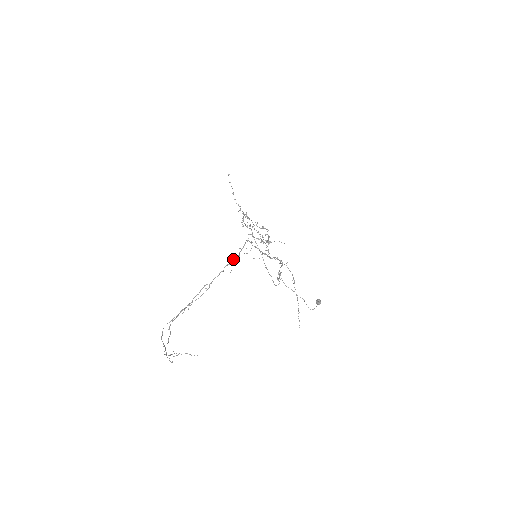
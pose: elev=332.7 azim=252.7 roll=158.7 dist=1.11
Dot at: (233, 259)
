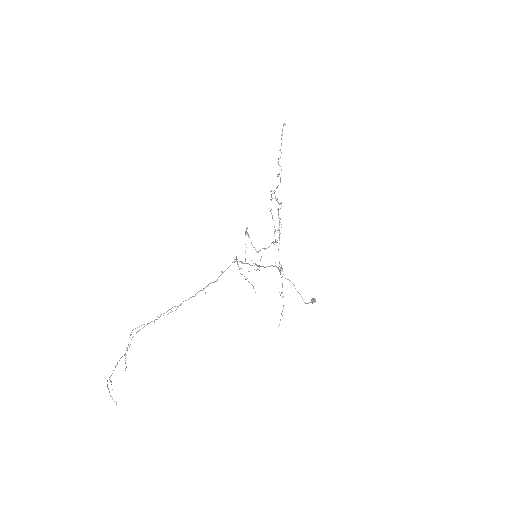
Dot at: occluded
